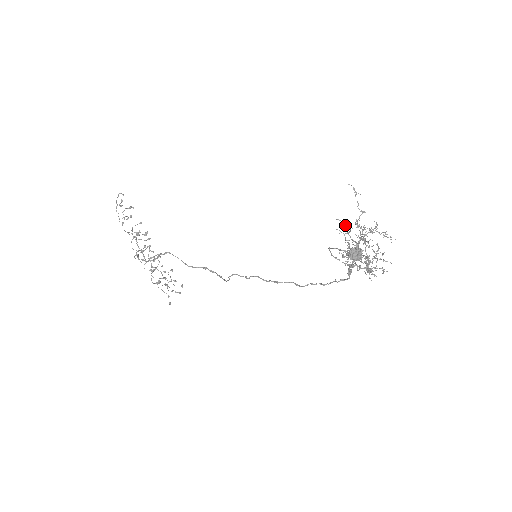
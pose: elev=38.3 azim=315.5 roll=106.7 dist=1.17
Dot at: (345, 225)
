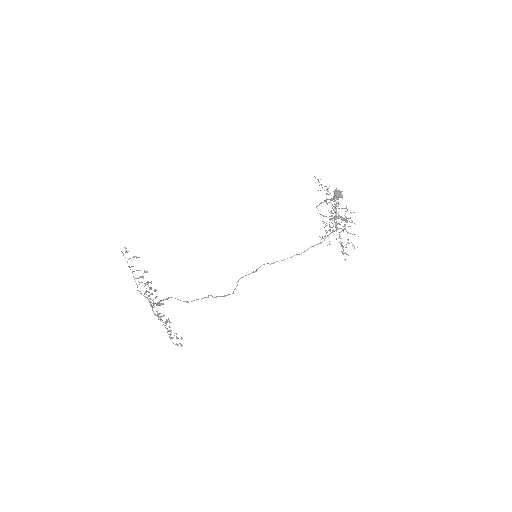
Dot at: occluded
